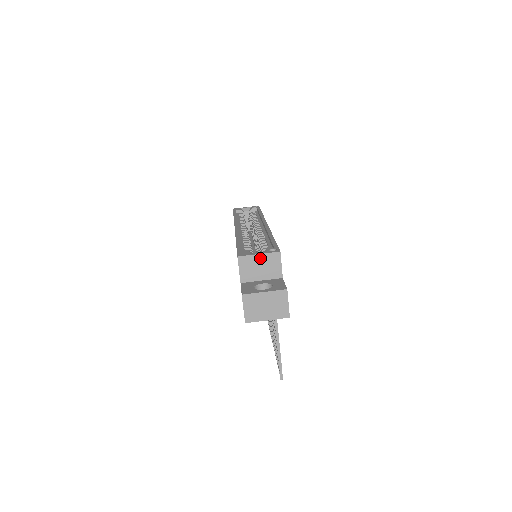
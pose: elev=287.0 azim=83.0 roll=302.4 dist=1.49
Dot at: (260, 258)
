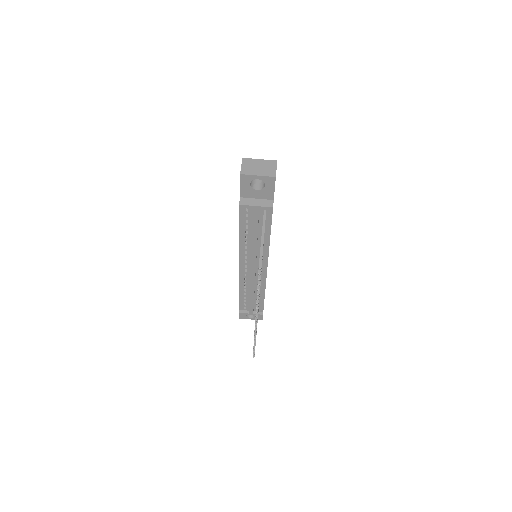
Dot at: occluded
